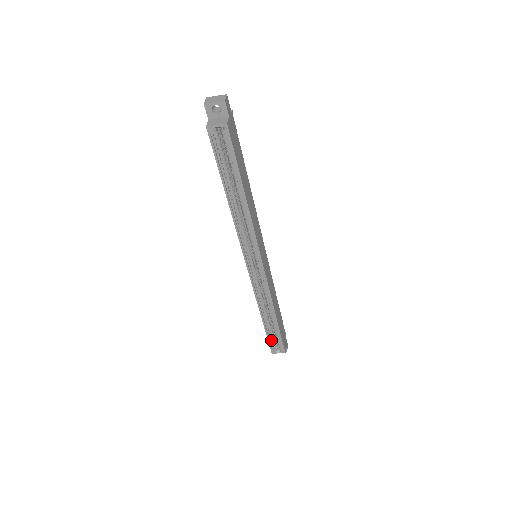
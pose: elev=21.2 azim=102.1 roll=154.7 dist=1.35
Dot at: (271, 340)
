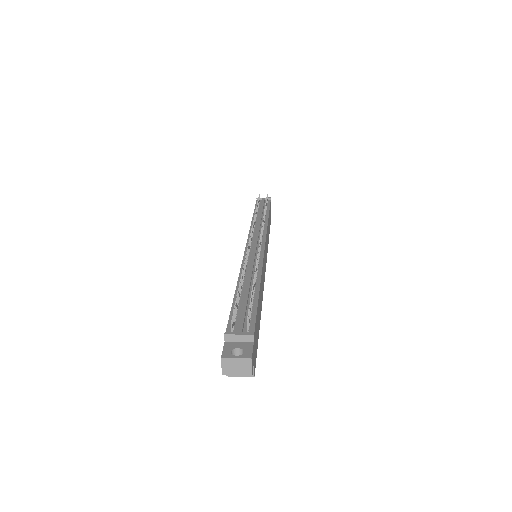
Dot at: occluded
